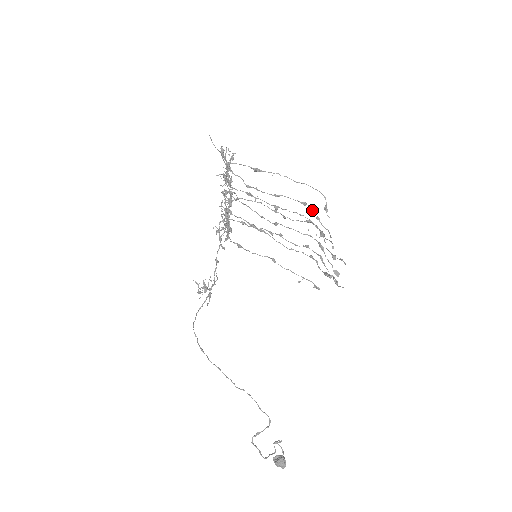
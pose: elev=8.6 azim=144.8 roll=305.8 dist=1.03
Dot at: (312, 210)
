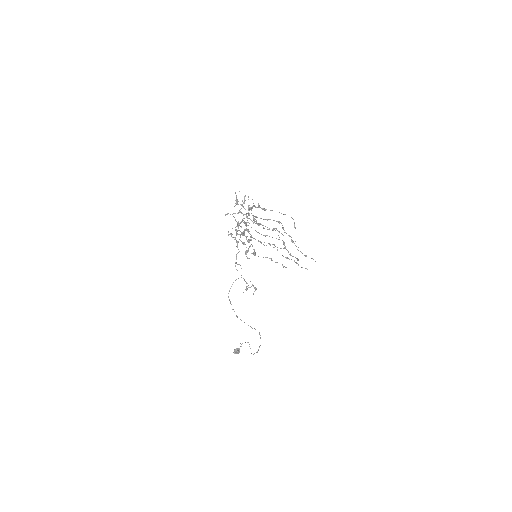
Dot at: (282, 225)
